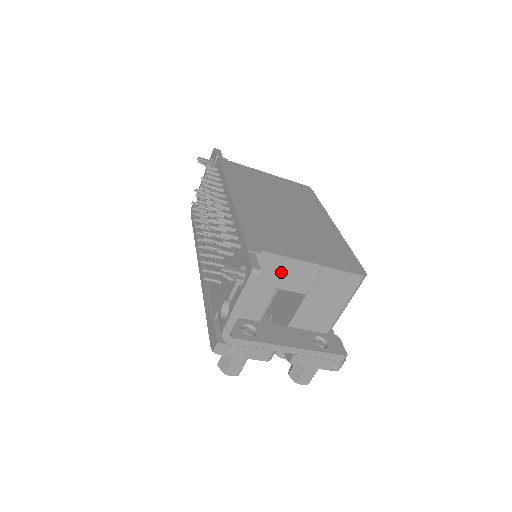
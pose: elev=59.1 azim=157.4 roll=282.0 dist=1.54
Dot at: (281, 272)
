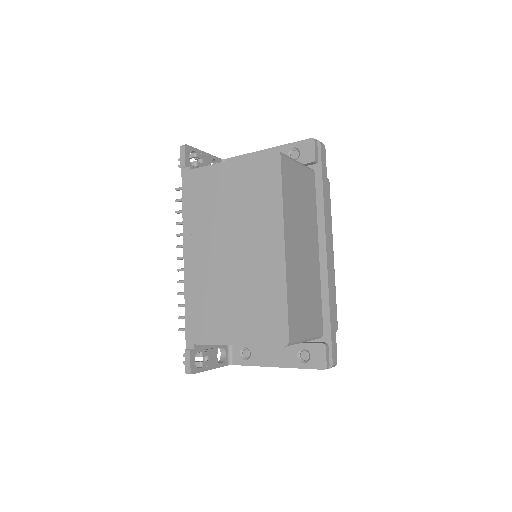
Dot at: occluded
